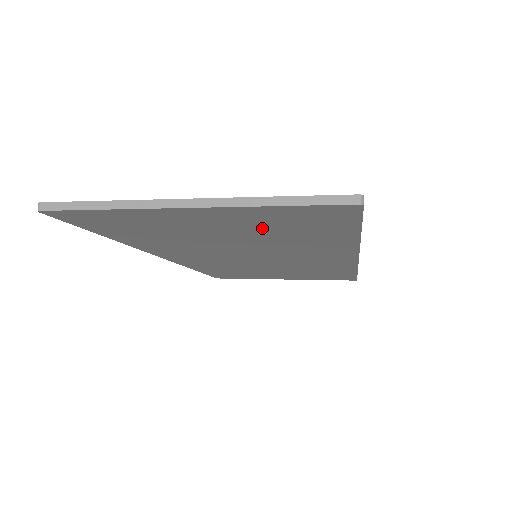
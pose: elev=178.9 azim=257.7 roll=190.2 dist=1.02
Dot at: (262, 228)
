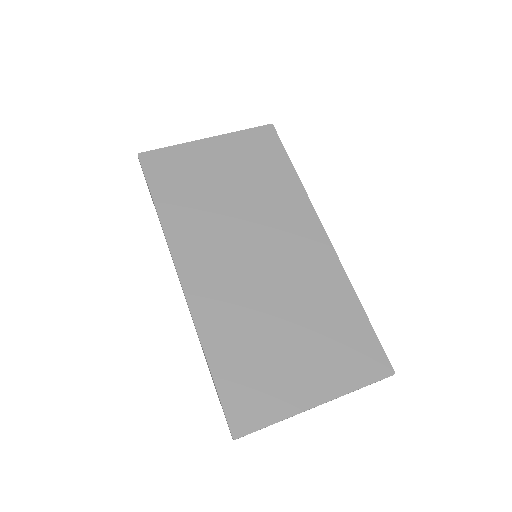
Dot at: (324, 349)
